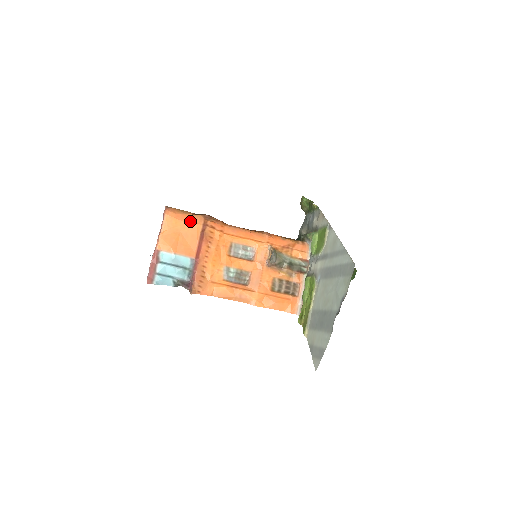
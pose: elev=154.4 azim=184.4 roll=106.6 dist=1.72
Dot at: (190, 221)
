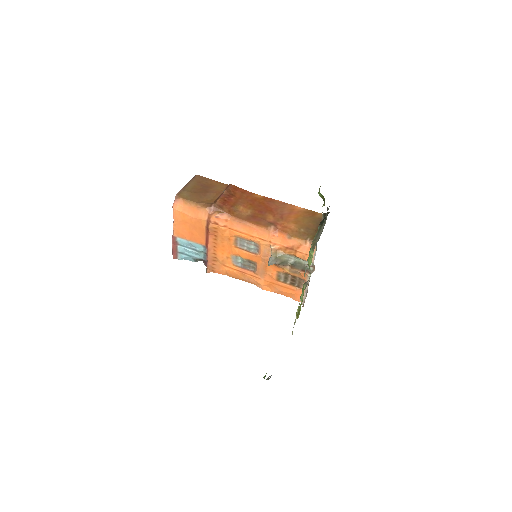
Dot at: (196, 215)
